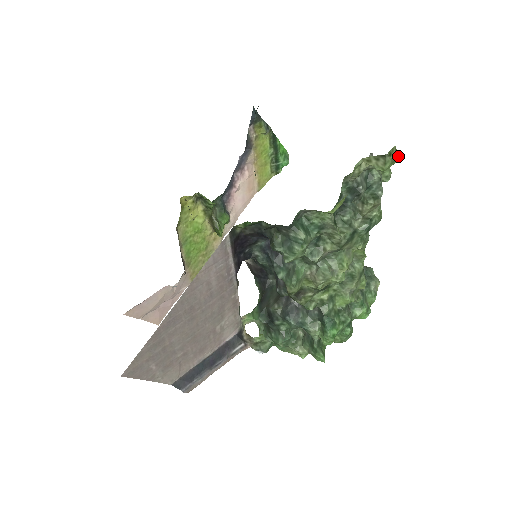
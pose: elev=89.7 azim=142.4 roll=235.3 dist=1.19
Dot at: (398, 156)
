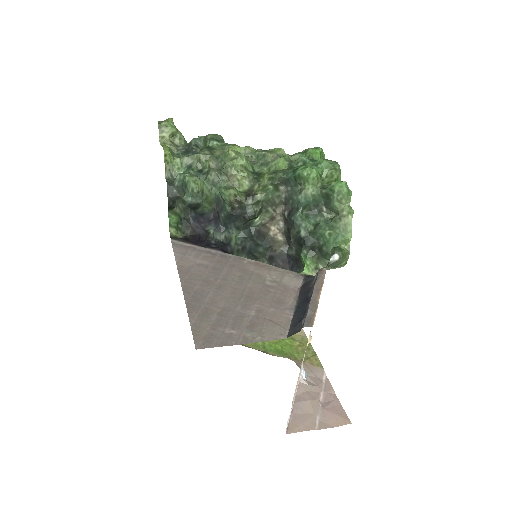
Dot at: (167, 120)
